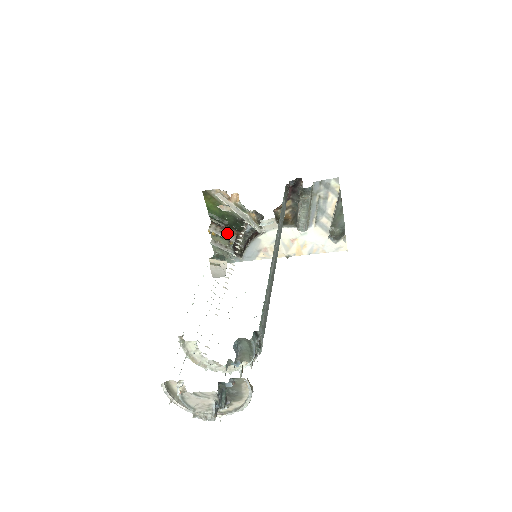
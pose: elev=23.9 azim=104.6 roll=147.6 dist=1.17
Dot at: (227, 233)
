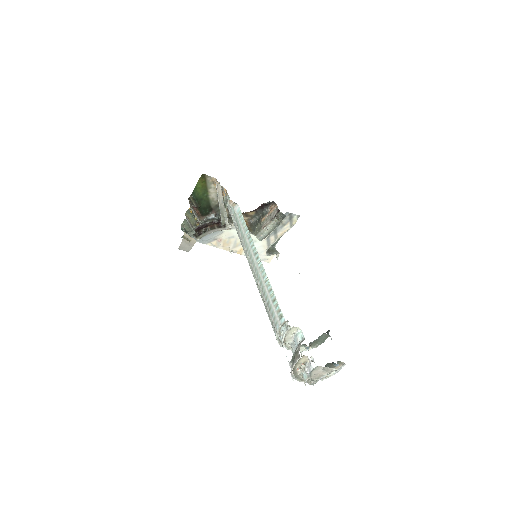
Dot at: (196, 214)
